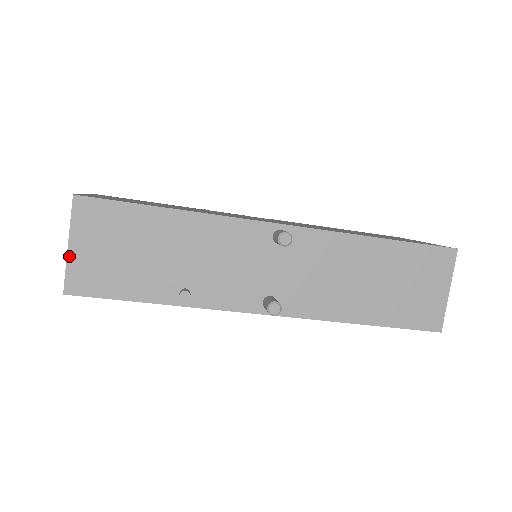
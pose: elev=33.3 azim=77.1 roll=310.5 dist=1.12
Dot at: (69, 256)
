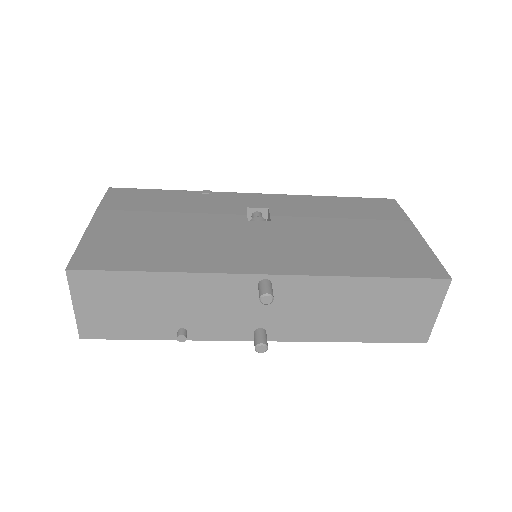
Dot at: (76, 314)
